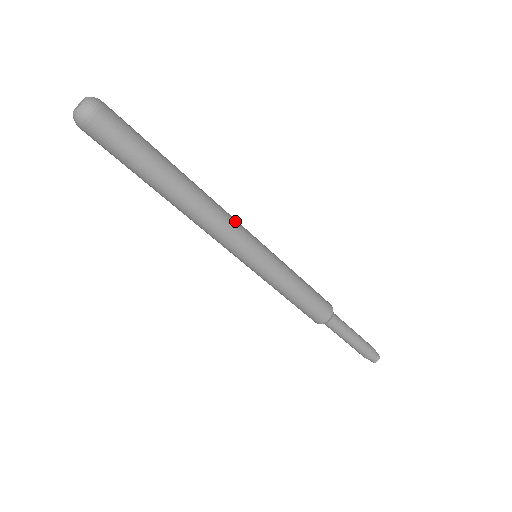
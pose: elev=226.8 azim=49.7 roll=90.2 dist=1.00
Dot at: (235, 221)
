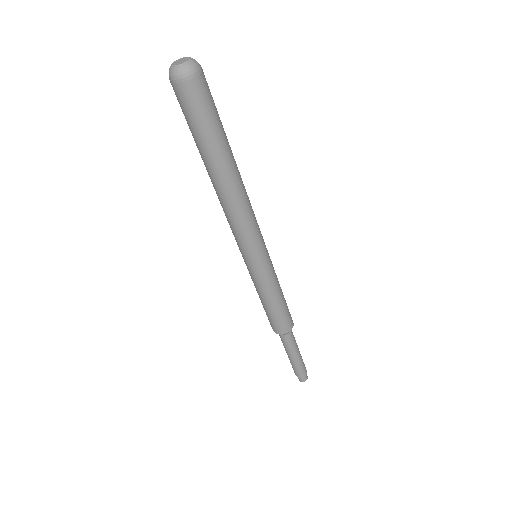
Dot at: occluded
